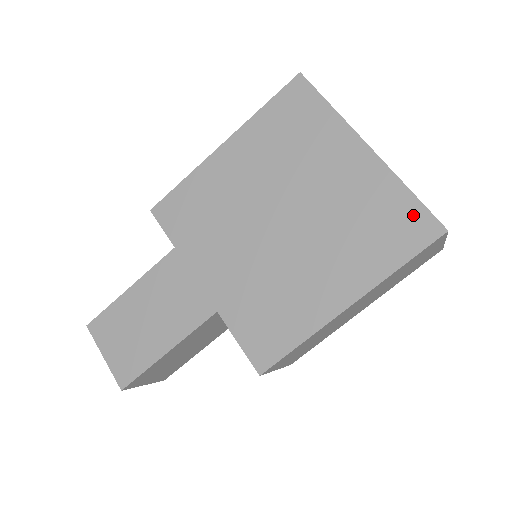
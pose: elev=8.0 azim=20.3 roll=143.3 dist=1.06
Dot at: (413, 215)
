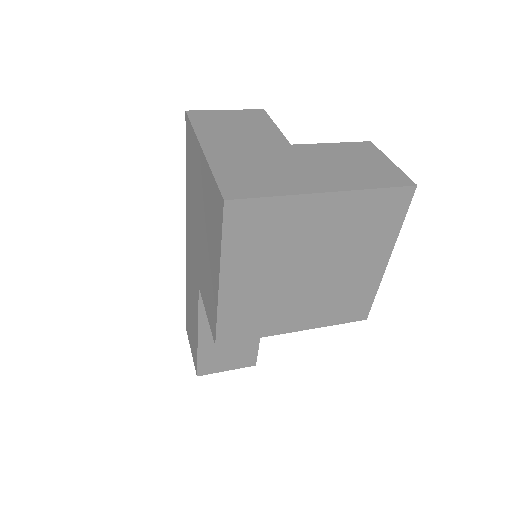
Dot at: (390, 198)
